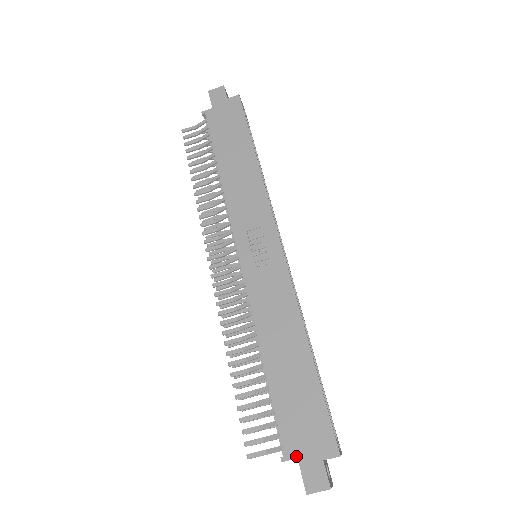
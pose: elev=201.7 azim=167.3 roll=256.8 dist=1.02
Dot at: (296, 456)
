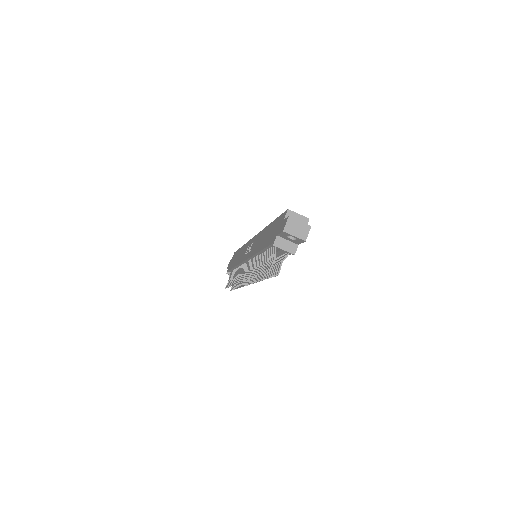
Dot at: (276, 236)
